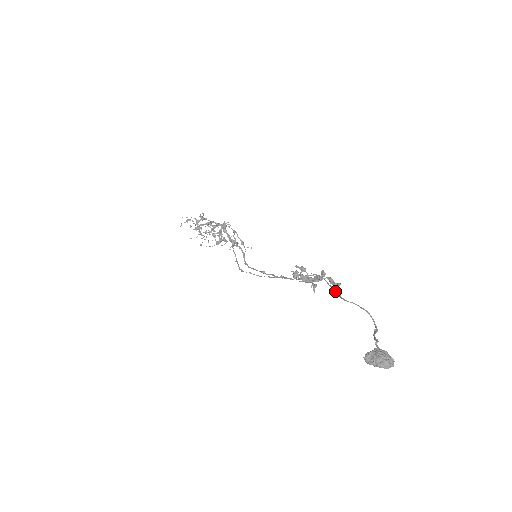
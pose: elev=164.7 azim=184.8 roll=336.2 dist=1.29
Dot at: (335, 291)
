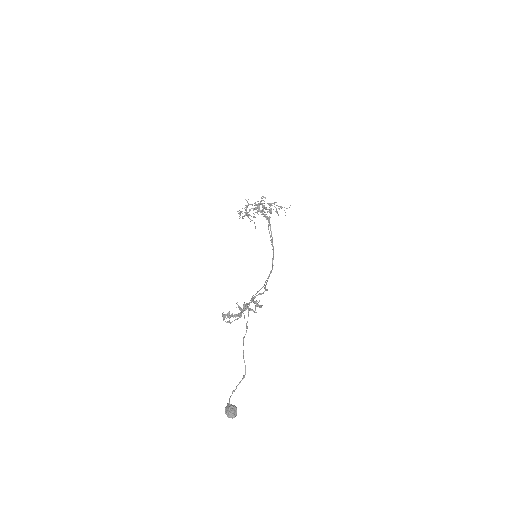
Dot at: occluded
